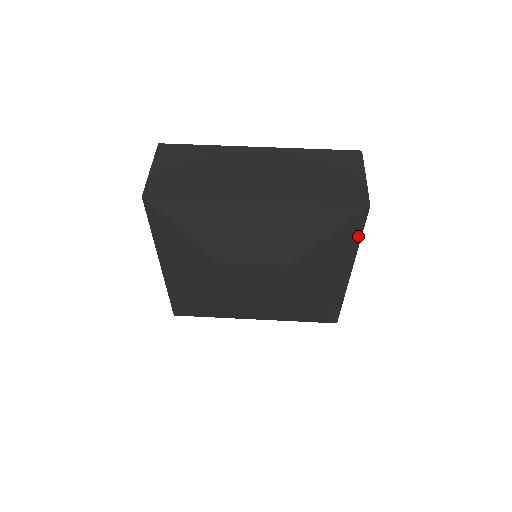
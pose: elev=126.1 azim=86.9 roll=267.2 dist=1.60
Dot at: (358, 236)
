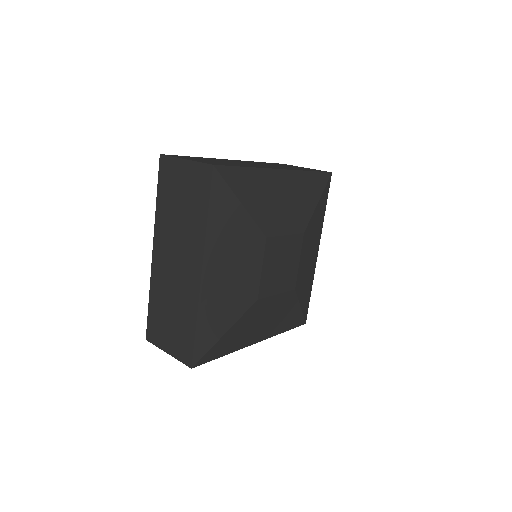
Dot at: (325, 204)
